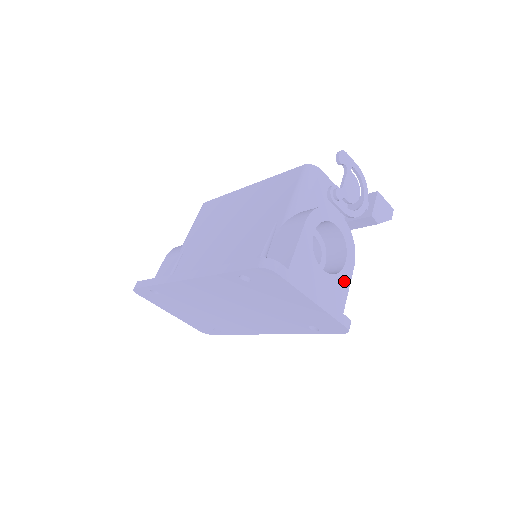
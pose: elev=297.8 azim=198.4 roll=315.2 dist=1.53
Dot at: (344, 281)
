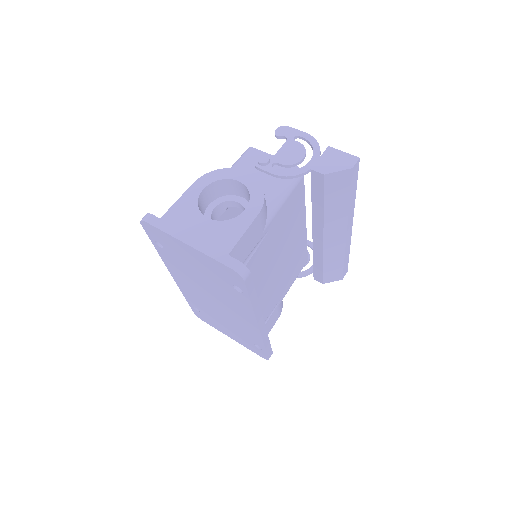
Dot at: (238, 226)
